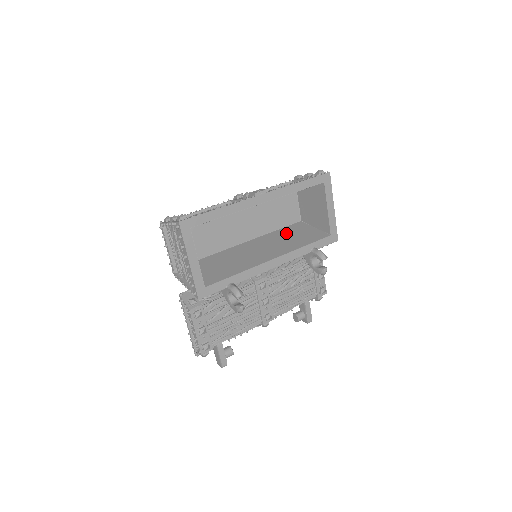
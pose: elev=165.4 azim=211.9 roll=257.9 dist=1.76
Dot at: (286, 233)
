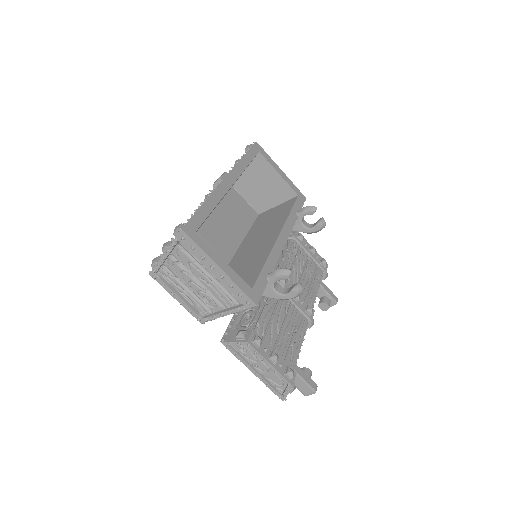
Dot at: (260, 225)
